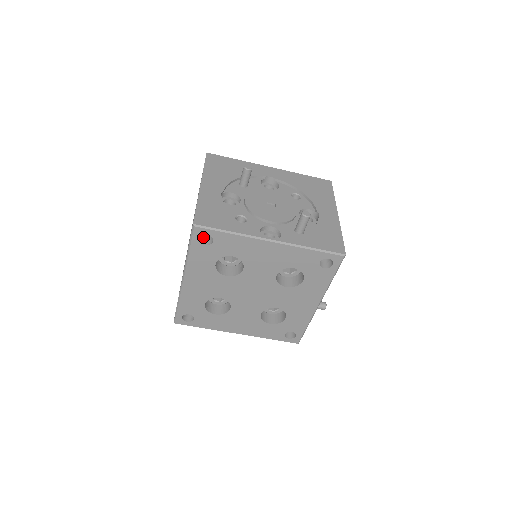
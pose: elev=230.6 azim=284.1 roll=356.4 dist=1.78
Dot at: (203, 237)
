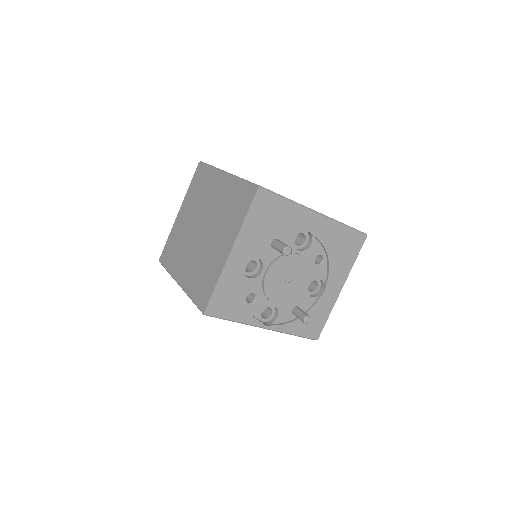
Dot at: occluded
